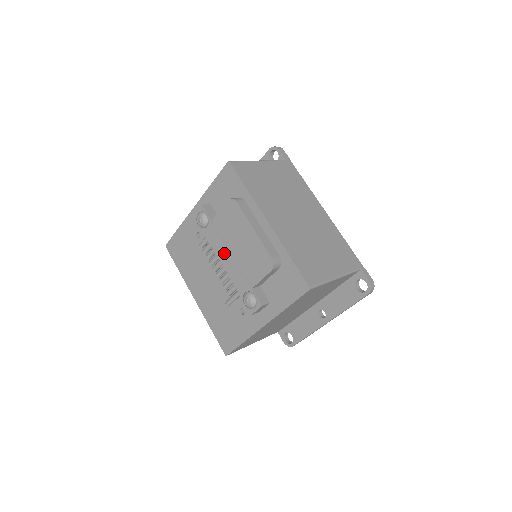
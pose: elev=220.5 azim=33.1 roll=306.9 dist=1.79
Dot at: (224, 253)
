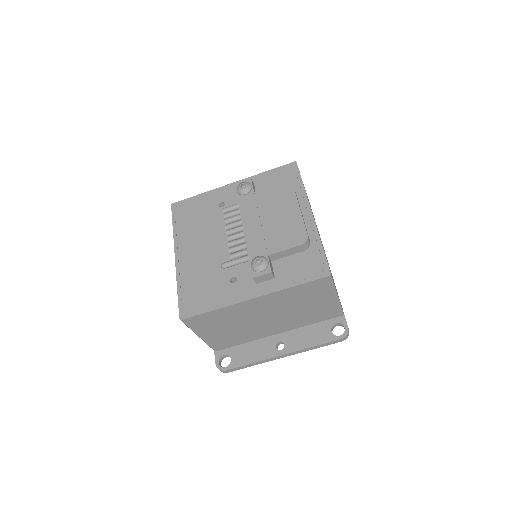
Dot at: (252, 219)
